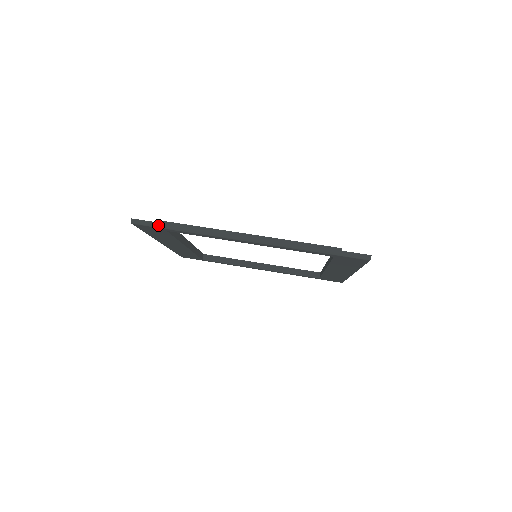
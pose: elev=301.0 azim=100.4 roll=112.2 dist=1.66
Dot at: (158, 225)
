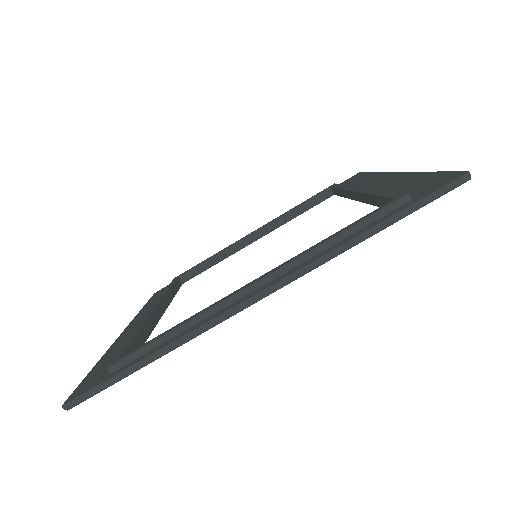
Dot at: (108, 384)
